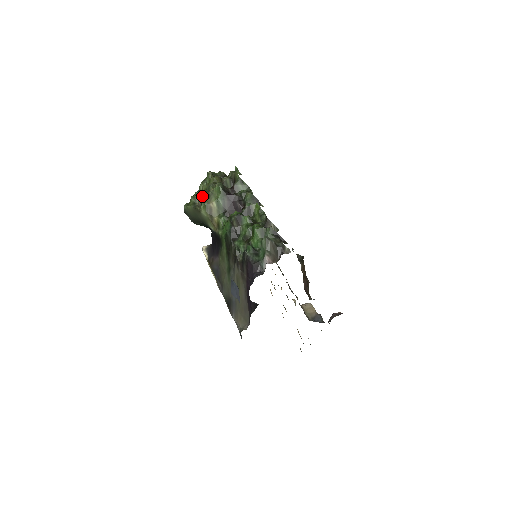
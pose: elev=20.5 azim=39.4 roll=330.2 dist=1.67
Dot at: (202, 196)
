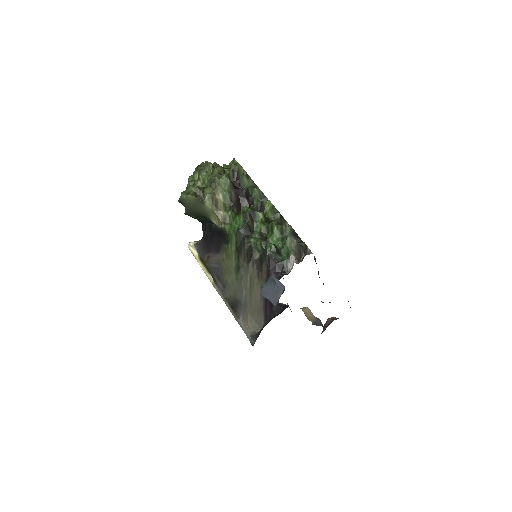
Dot at: (199, 186)
